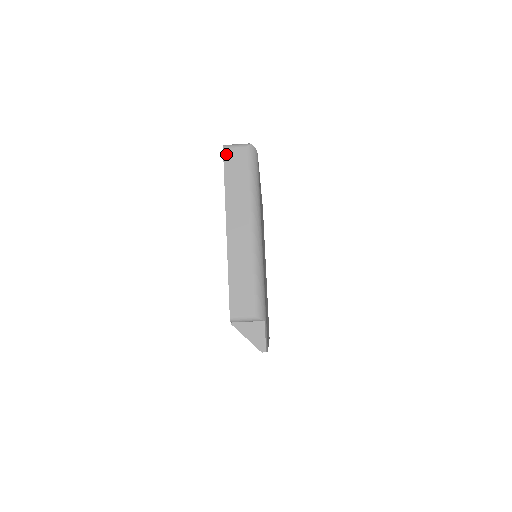
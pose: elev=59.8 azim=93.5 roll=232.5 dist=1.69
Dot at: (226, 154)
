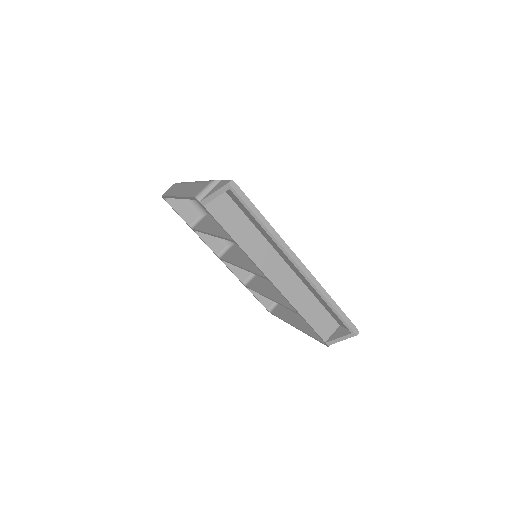
Dot at: (164, 194)
